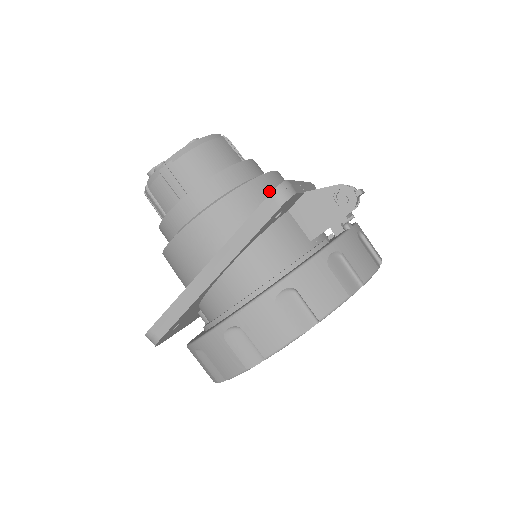
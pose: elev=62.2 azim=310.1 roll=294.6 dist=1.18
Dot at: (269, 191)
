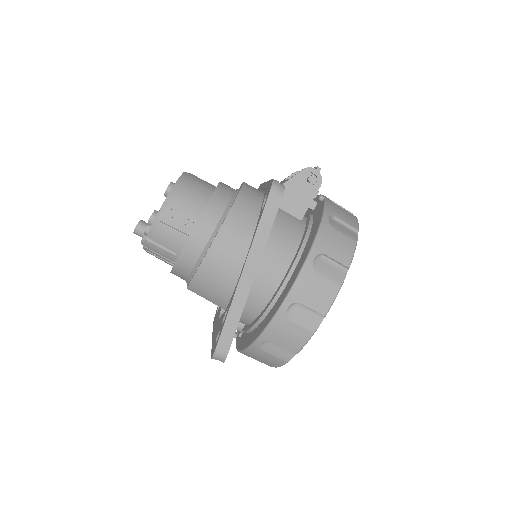
Dot at: (254, 197)
